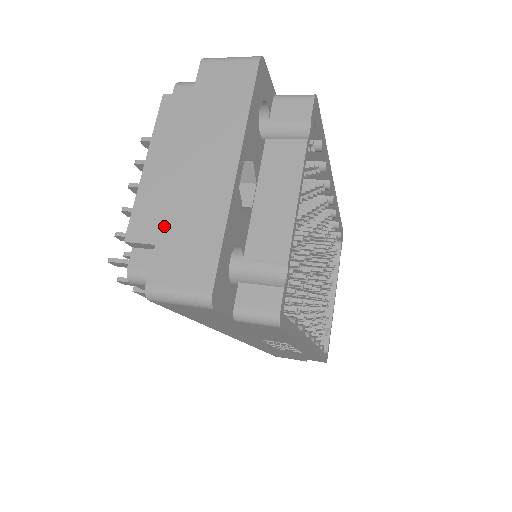
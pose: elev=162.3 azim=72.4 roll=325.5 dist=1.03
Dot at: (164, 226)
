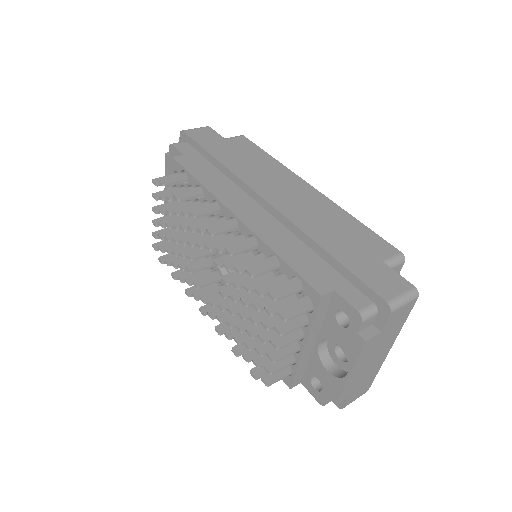
Dot at: (355, 388)
